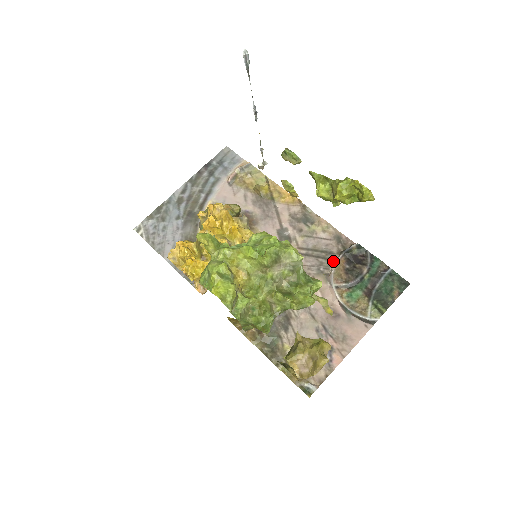
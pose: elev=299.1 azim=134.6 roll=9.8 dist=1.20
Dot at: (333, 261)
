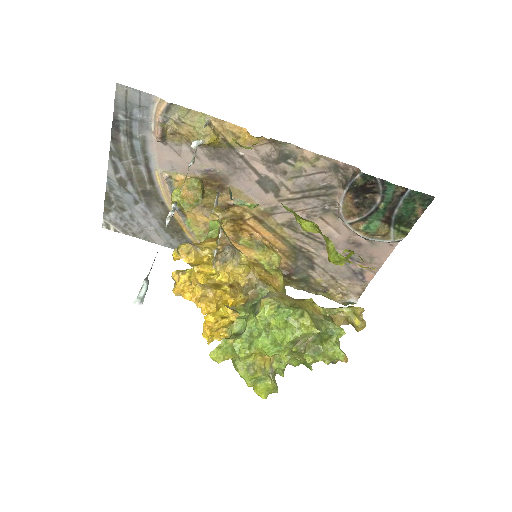
Dot at: (337, 196)
